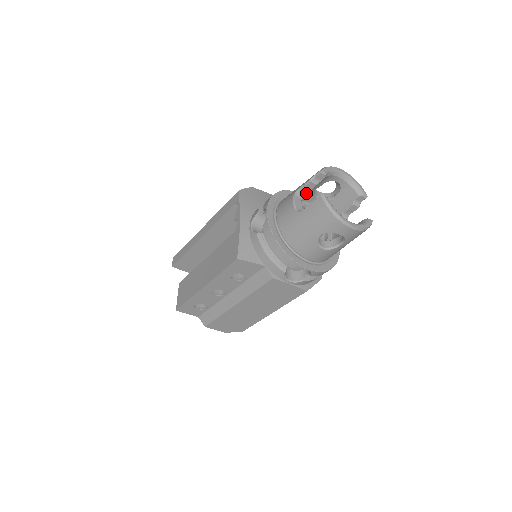
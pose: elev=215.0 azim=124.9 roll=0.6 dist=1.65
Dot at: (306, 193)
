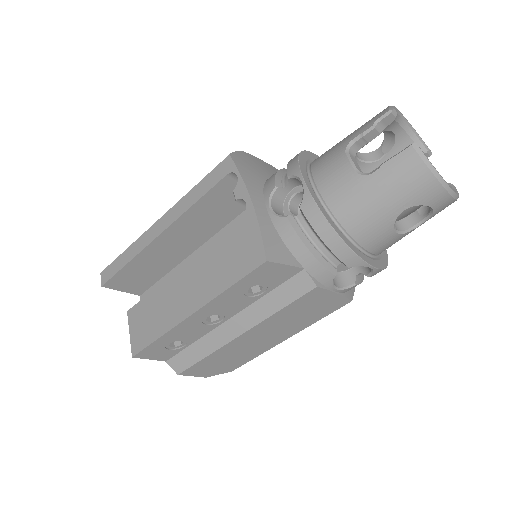
Dot at: (360, 148)
